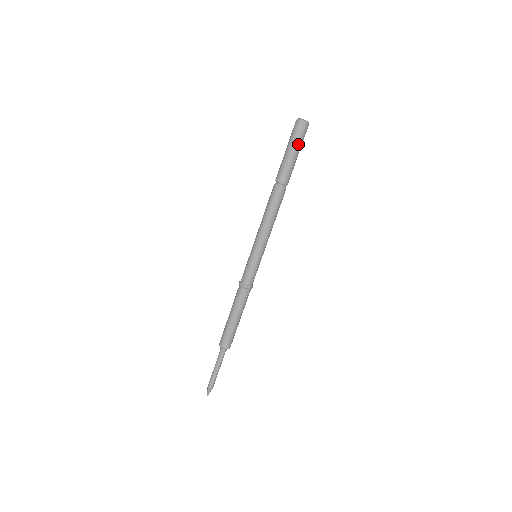
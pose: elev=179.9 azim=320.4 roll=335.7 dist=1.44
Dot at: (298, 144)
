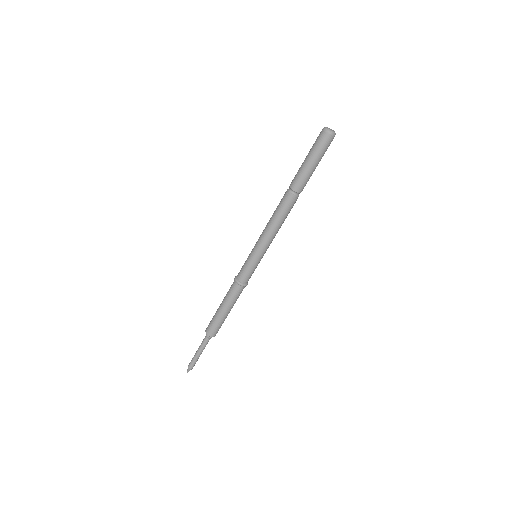
Dot at: (323, 155)
